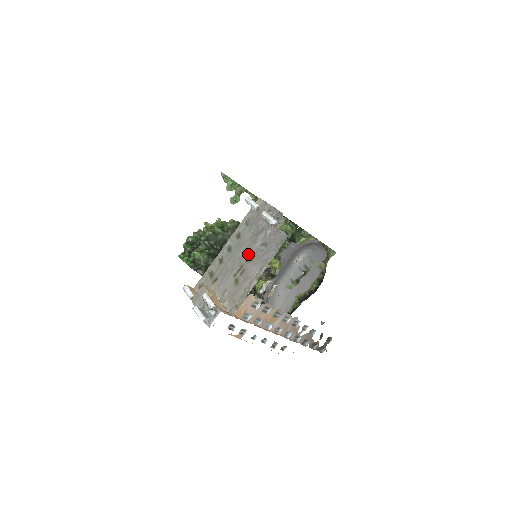
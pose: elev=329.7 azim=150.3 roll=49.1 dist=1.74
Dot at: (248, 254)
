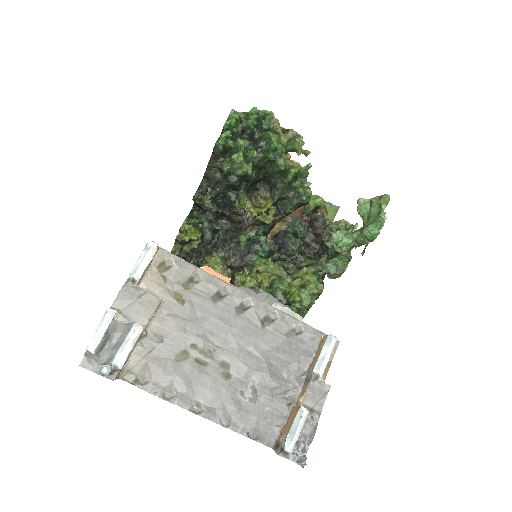
Dot at: (235, 363)
